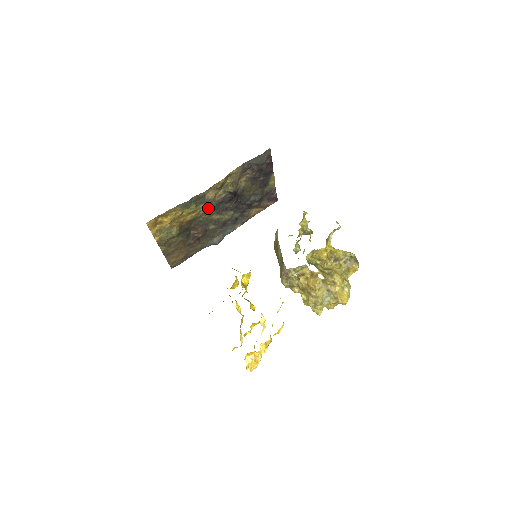
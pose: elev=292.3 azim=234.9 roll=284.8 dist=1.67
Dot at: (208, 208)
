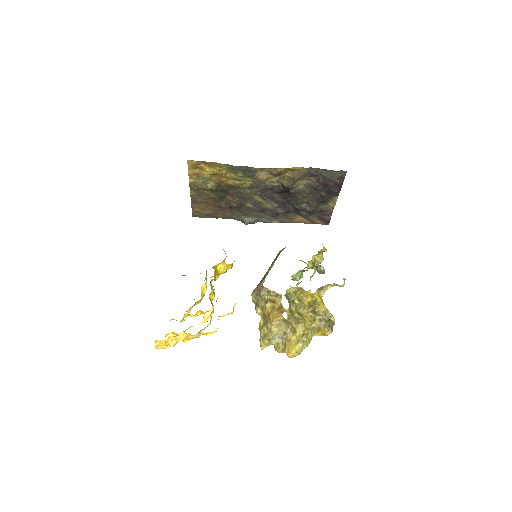
Dot at: (255, 186)
